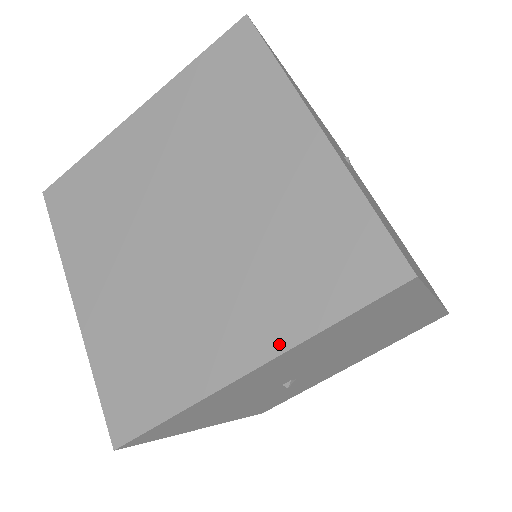
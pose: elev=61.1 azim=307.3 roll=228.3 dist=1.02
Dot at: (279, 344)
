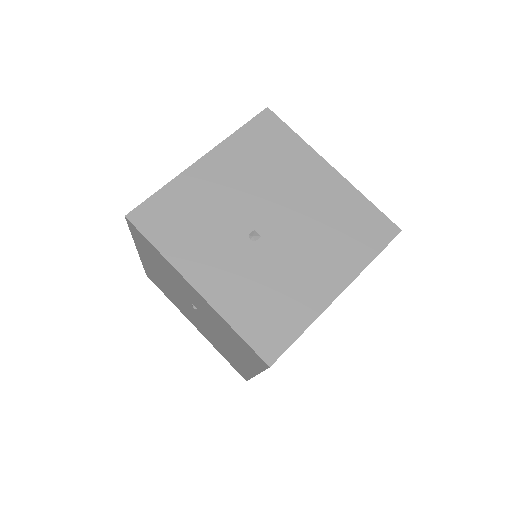
Dot at: (217, 148)
